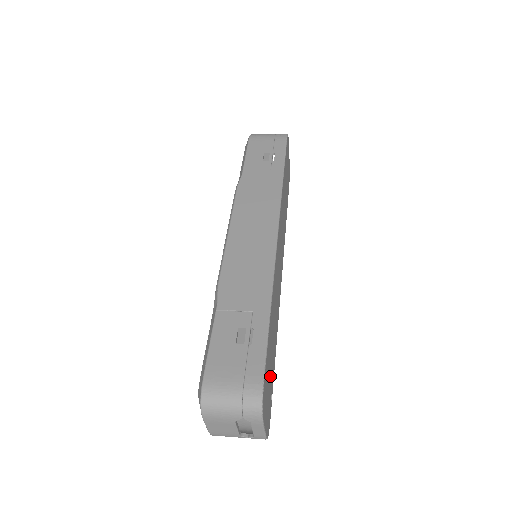
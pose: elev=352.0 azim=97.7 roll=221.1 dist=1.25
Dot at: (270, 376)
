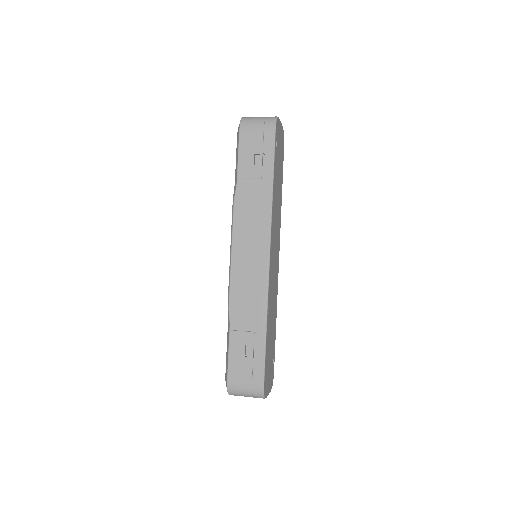
Dot at: (271, 357)
